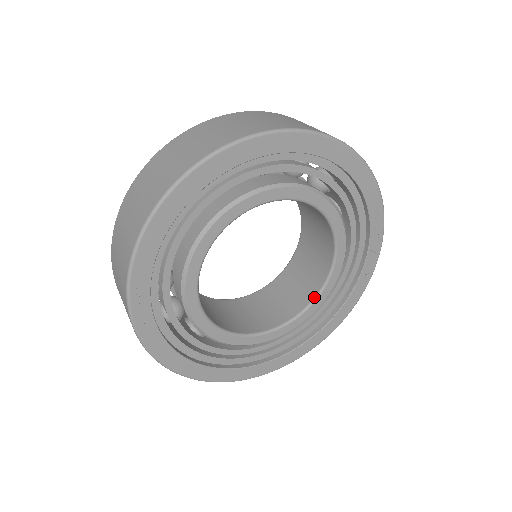
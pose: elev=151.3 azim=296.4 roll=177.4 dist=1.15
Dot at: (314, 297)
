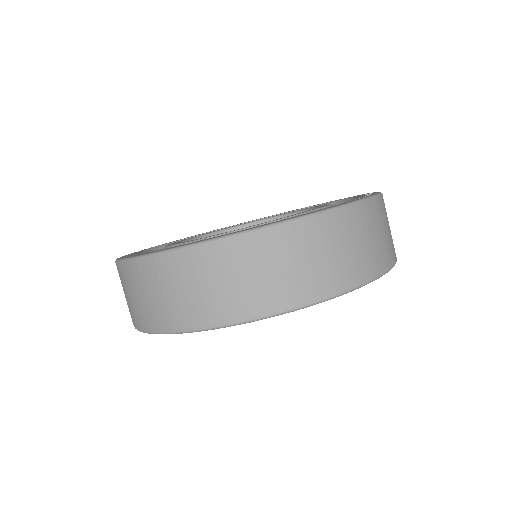
Dot at: occluded
